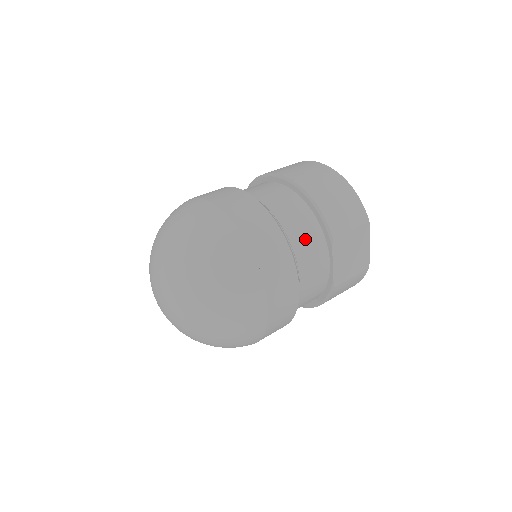
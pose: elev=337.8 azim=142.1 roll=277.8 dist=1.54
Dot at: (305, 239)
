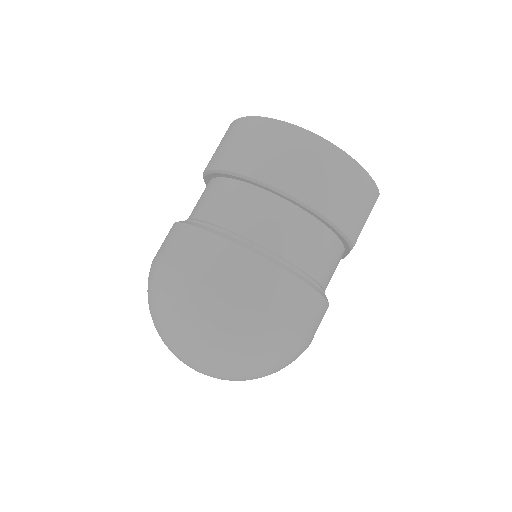
Dot at: (329, 265)
